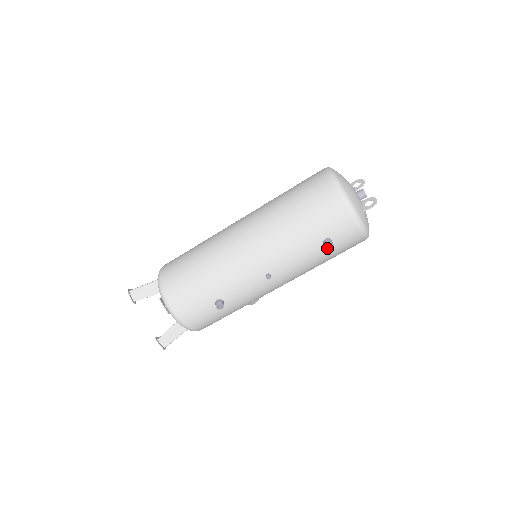
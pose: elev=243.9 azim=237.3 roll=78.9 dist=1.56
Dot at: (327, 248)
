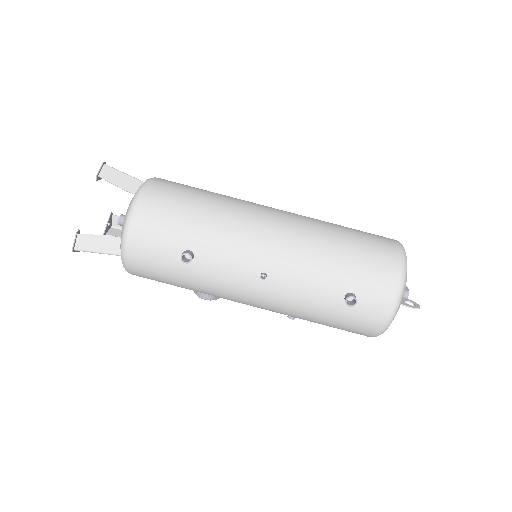
Dot at: (347, 302)
